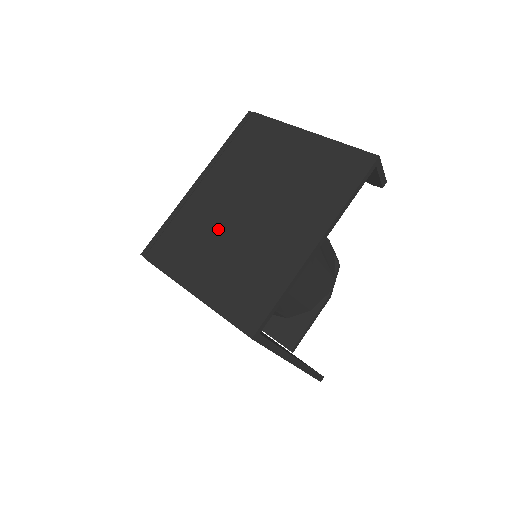
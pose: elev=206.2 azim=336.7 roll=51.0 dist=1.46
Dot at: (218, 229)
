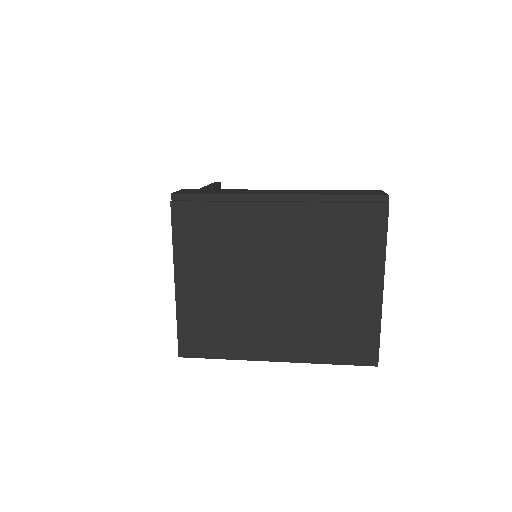
Dot at: (242, 263)
